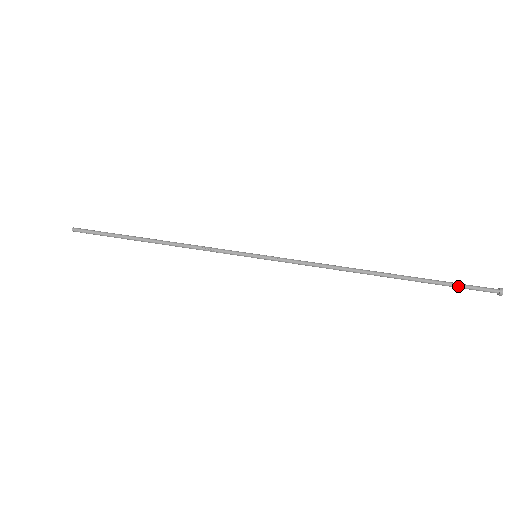
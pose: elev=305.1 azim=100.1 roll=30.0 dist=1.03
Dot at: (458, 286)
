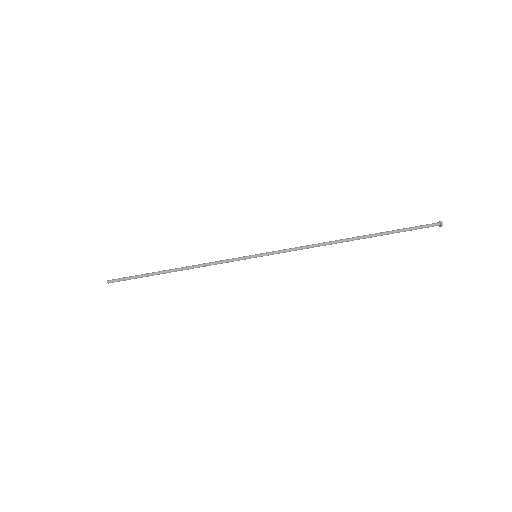
Dot at: occluded
